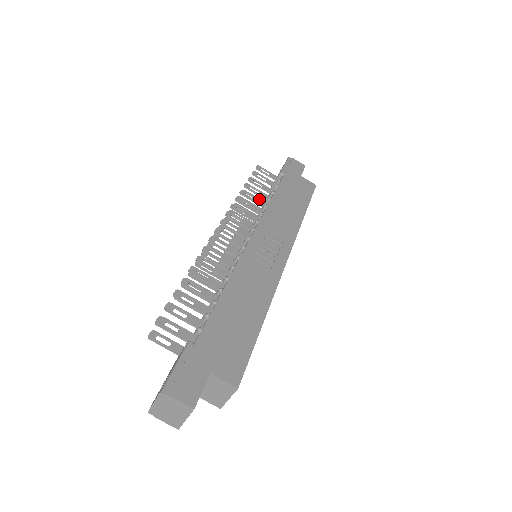
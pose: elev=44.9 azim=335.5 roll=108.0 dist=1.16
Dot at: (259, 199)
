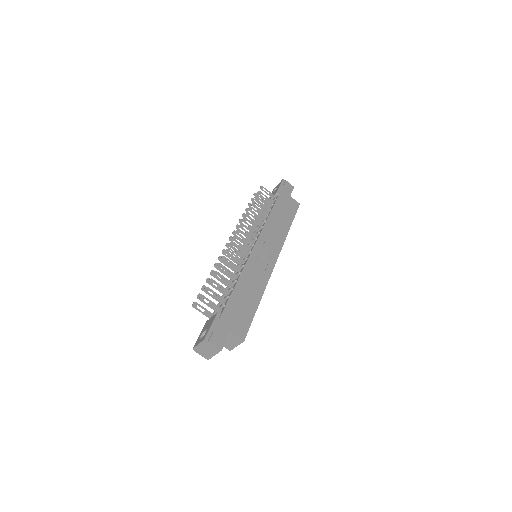
Dot at: (261, 214)
